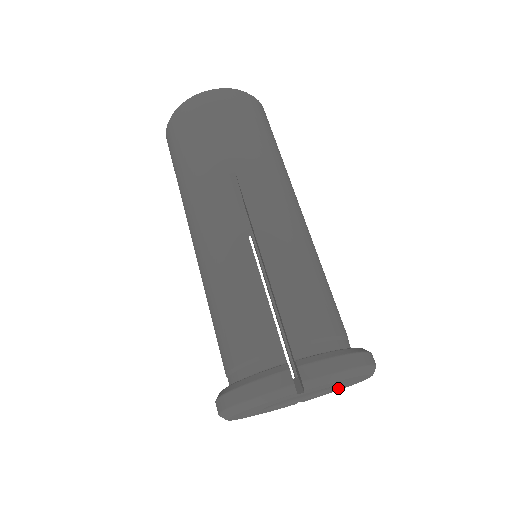
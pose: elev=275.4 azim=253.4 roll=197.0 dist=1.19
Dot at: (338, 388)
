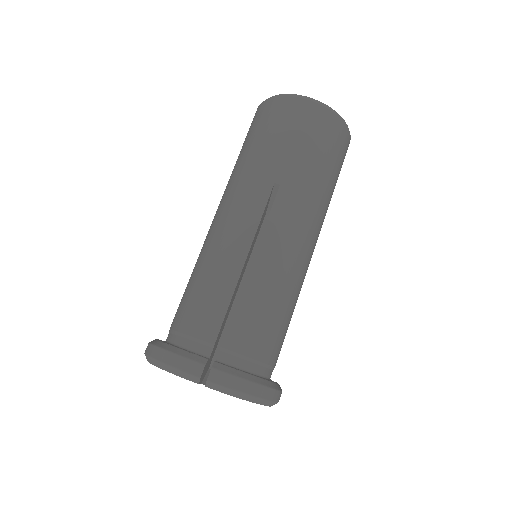
Dot at: occluded
